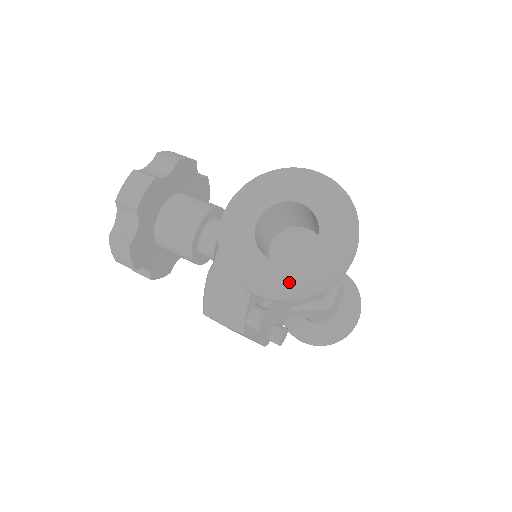
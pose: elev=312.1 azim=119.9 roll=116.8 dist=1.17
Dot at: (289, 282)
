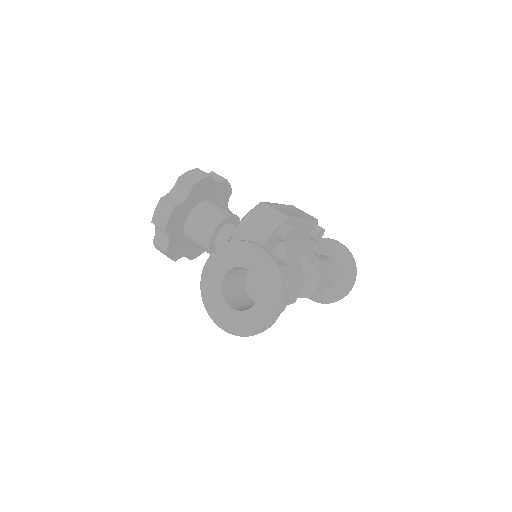
Dot at: (240, 324)
